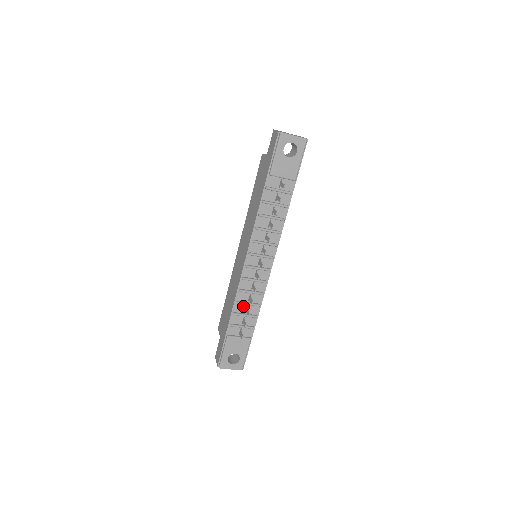
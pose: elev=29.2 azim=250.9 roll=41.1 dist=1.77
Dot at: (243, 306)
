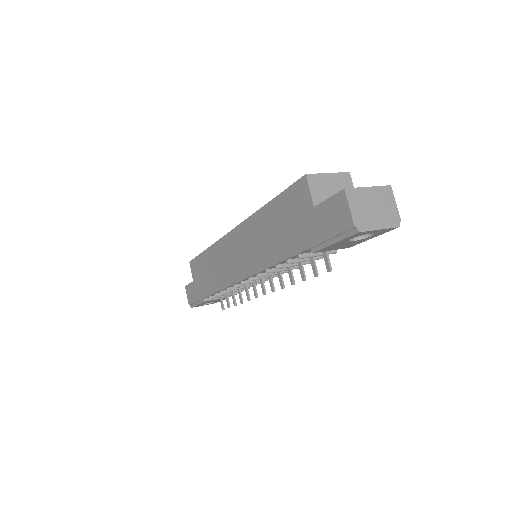
Dot at: occluded
